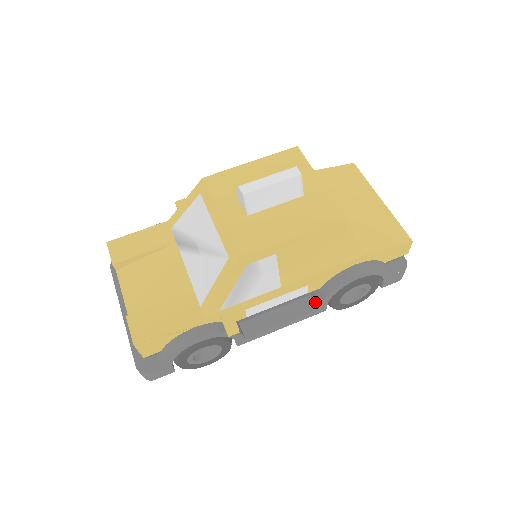
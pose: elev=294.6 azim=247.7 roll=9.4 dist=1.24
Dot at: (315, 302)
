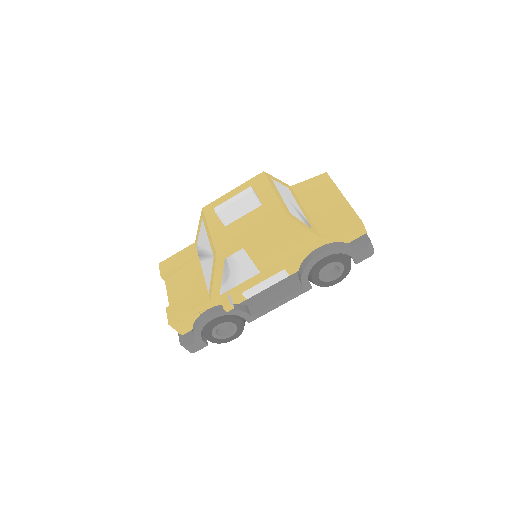
Dot at: (301, 283)
